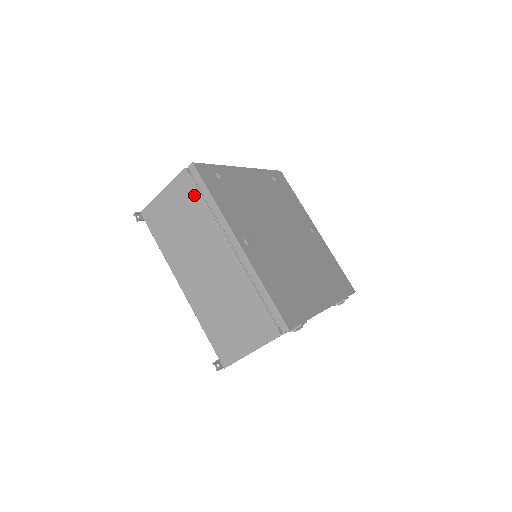
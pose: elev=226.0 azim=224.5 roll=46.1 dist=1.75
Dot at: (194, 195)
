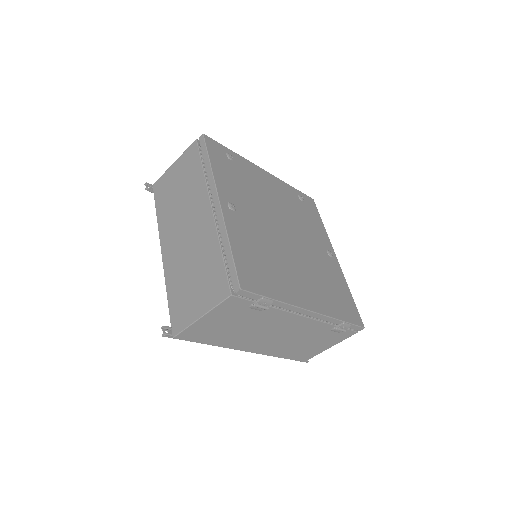
Dot at: (196, 162)
